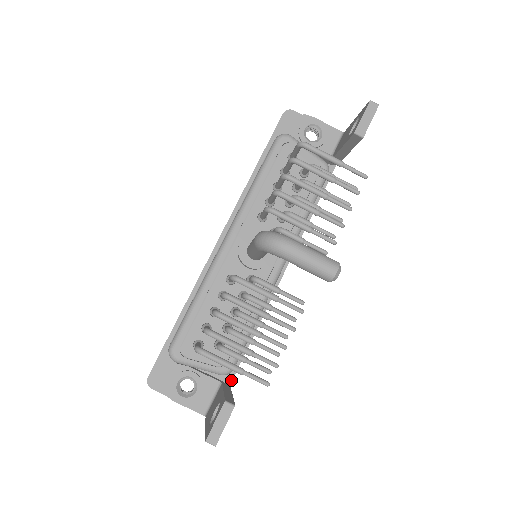
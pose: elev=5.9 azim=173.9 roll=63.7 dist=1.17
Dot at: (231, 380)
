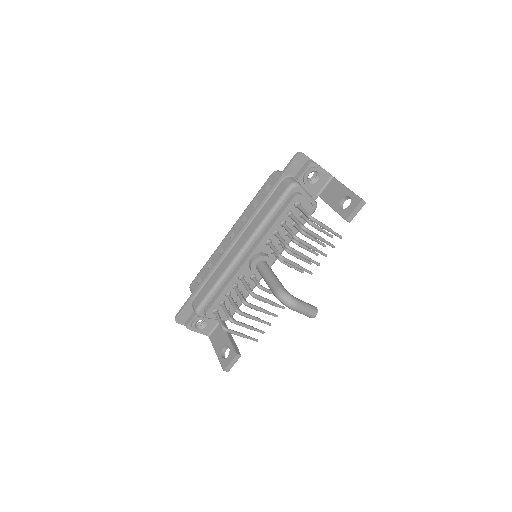
Dot at: occluded
